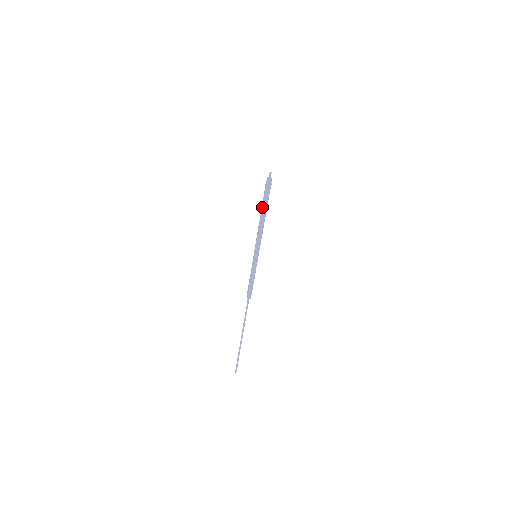
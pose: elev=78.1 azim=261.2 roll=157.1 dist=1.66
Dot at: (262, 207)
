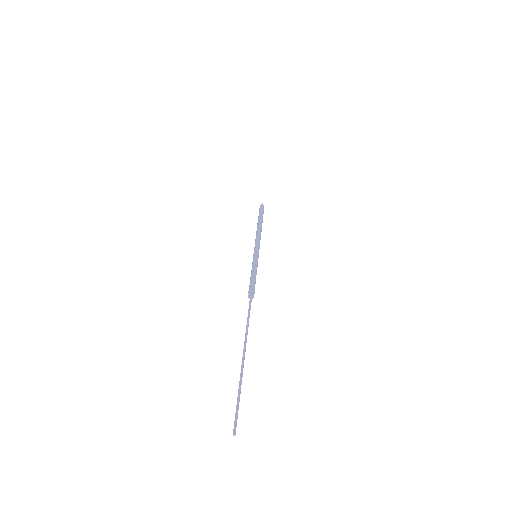
Dot at: (258, 220)
